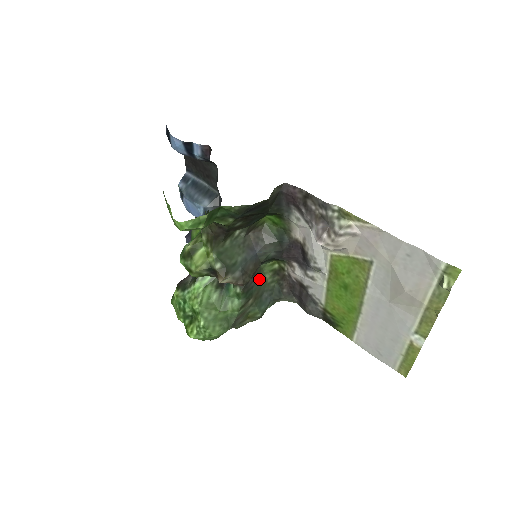
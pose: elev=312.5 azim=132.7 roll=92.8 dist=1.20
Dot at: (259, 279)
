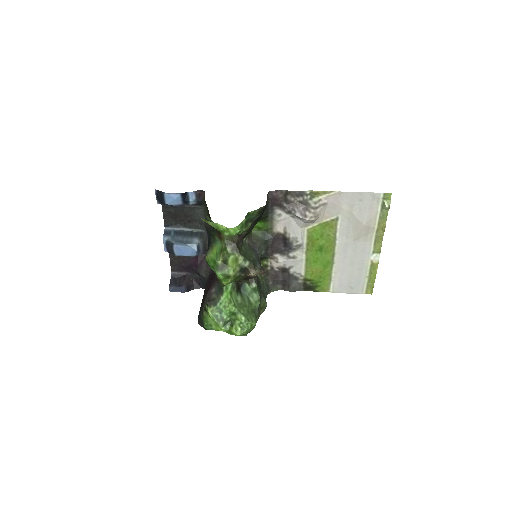
Dot at: occluded
